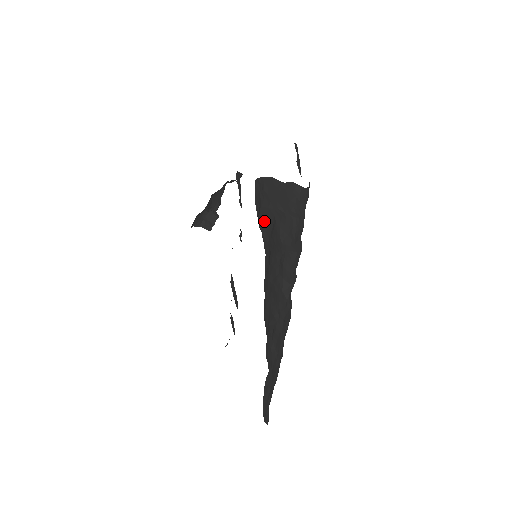
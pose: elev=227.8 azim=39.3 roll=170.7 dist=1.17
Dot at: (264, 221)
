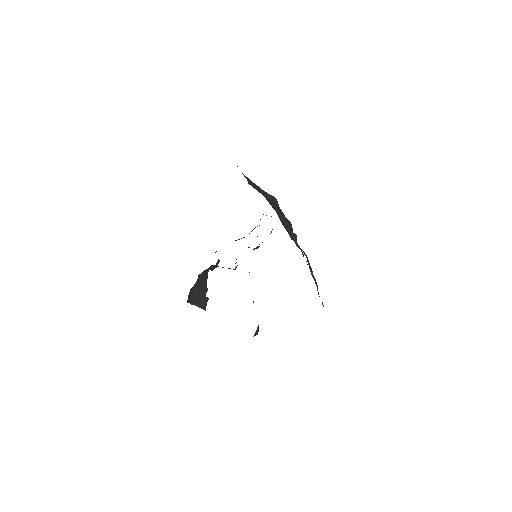
Dot at: occluded
